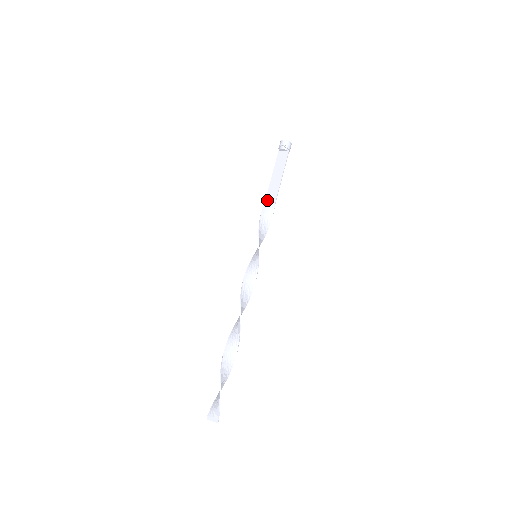
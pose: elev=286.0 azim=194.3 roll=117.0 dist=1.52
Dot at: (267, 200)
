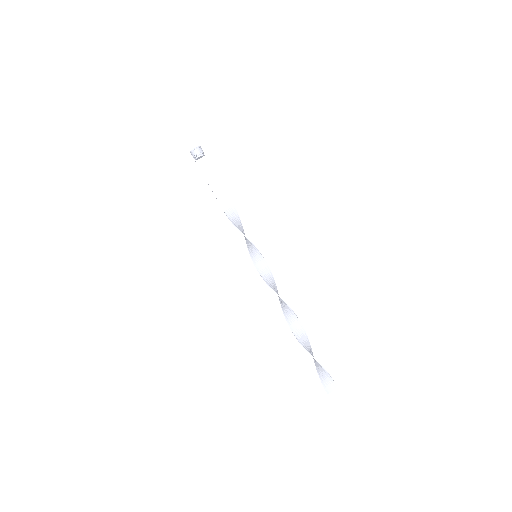
Dot at: (224, 207)
